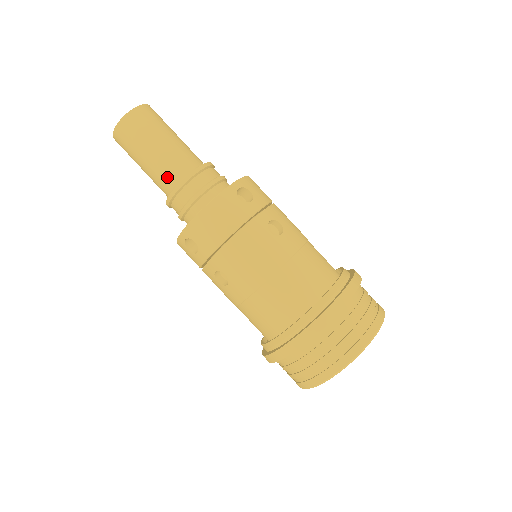
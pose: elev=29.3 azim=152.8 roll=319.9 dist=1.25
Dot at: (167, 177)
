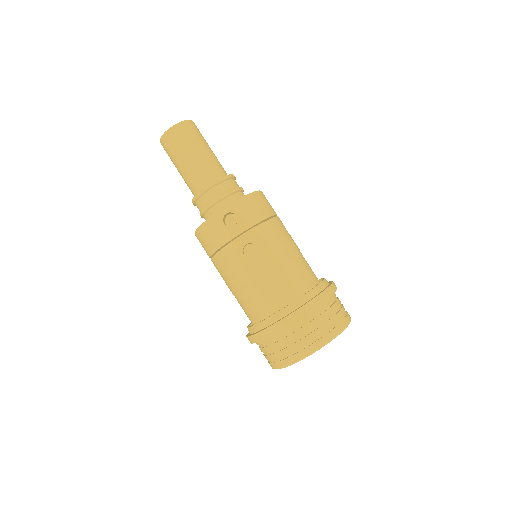
Dot at: (211, 171)
